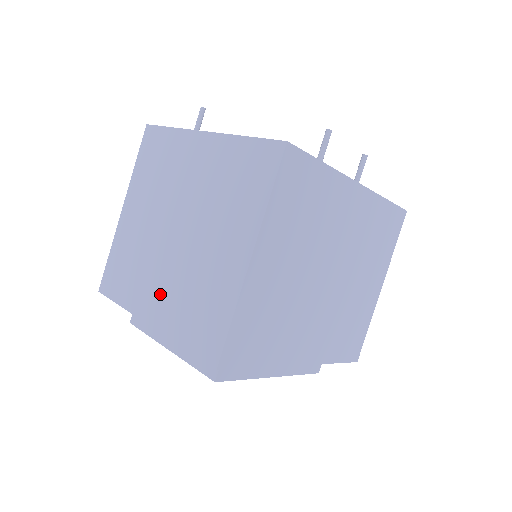
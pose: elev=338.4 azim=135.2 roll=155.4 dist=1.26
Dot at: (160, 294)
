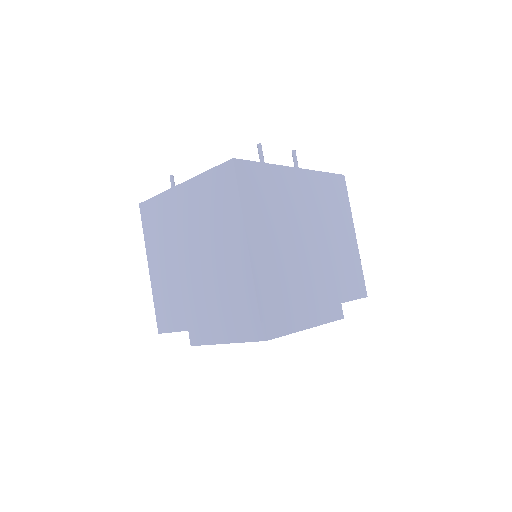
Dot at: (201, 303)
